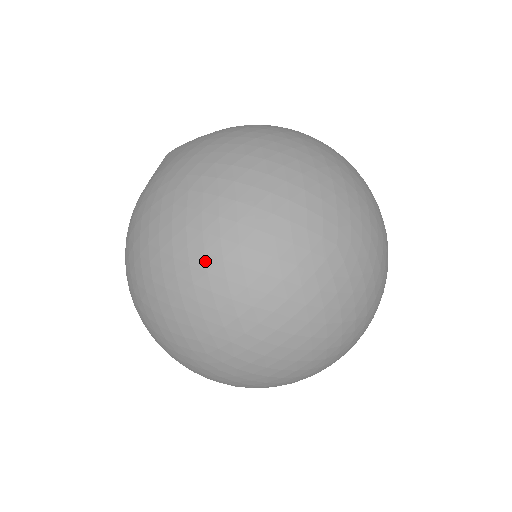
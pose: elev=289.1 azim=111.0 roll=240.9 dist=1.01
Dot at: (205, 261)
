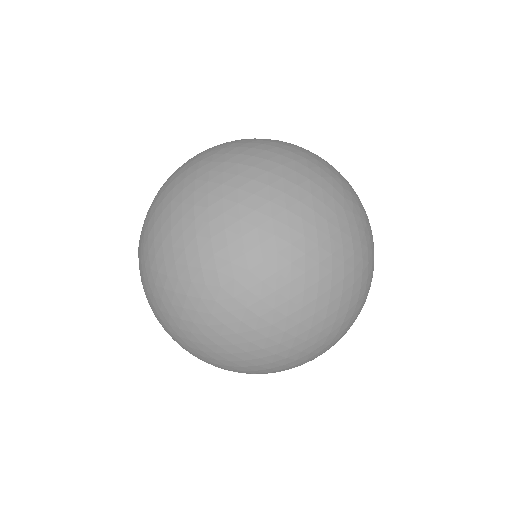
Dot at: (237, 195)
